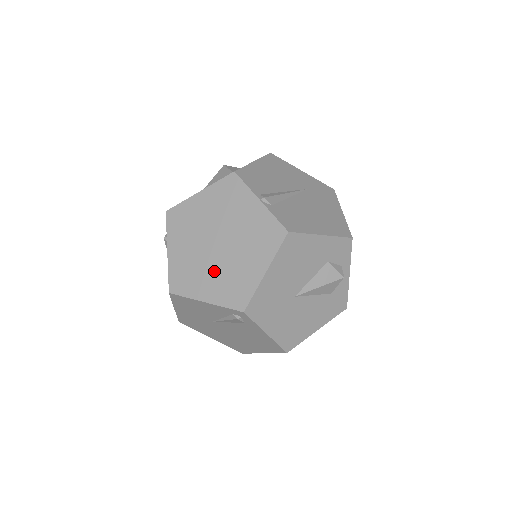
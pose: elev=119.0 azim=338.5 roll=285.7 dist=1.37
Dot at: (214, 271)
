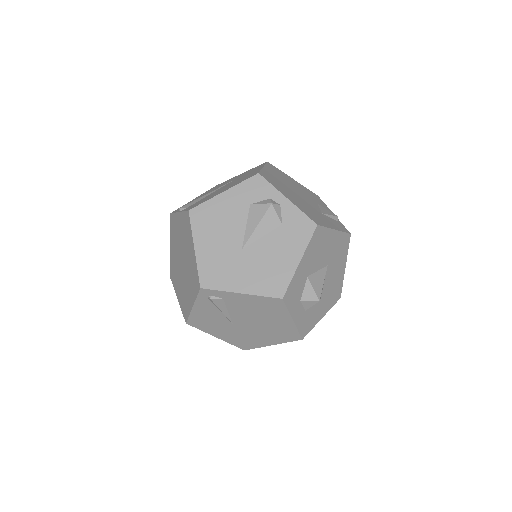
Dot at: (187, 281)
